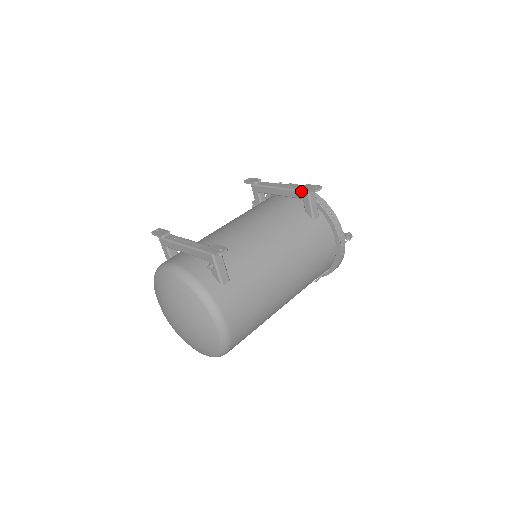
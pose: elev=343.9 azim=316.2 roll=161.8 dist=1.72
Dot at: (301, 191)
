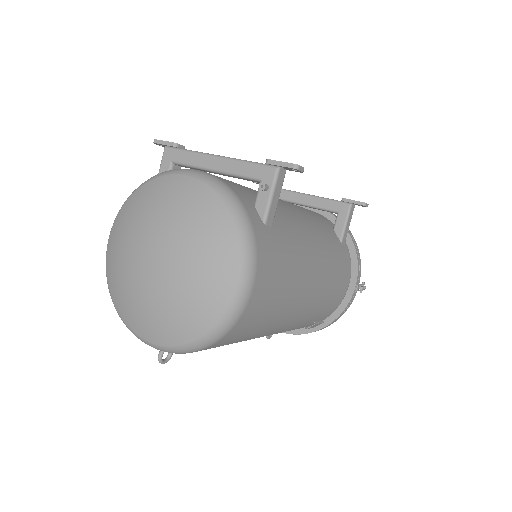
Dot at: (341, 202)
